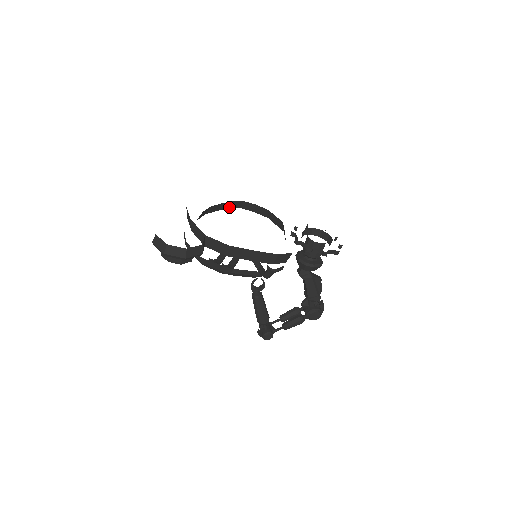
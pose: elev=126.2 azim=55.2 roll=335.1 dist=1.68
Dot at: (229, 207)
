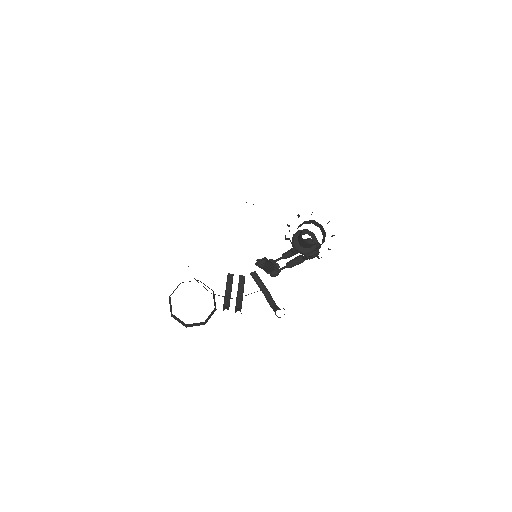
Dot at: occluded
